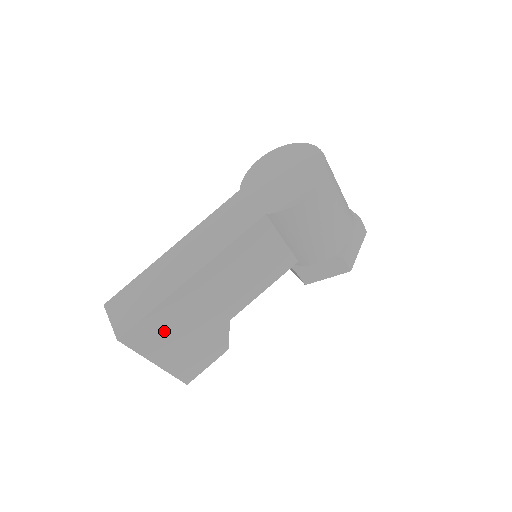
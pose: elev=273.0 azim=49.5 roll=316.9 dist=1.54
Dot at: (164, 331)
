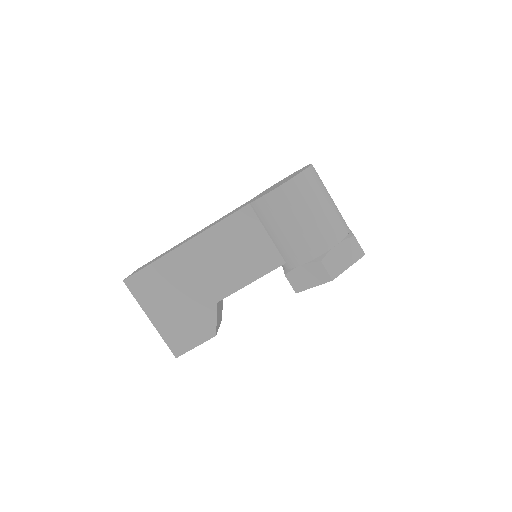
Dot at: (159, 288)
